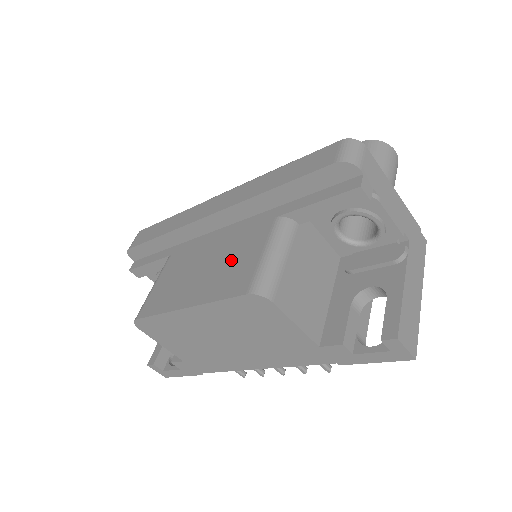
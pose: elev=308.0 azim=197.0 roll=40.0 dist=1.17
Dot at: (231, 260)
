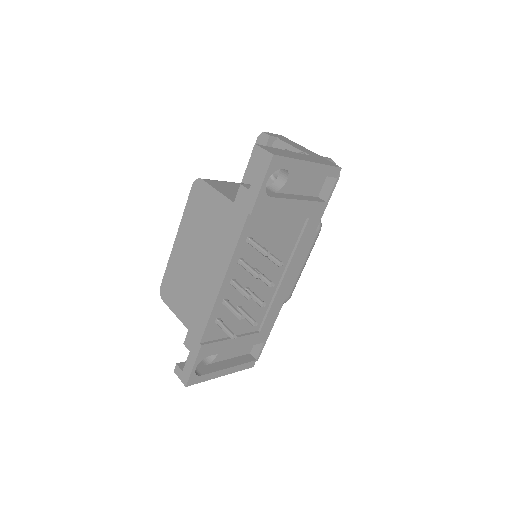
Dot at: occluded
